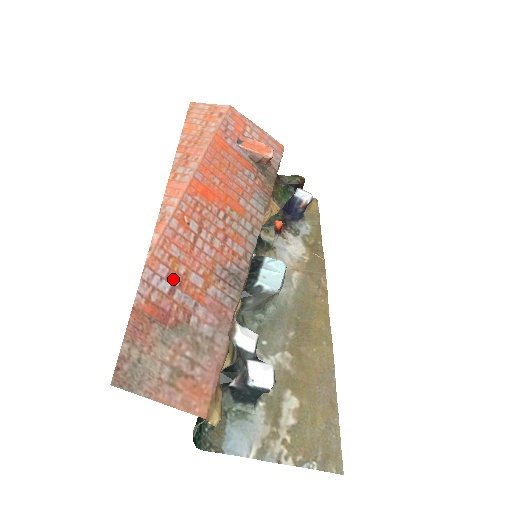
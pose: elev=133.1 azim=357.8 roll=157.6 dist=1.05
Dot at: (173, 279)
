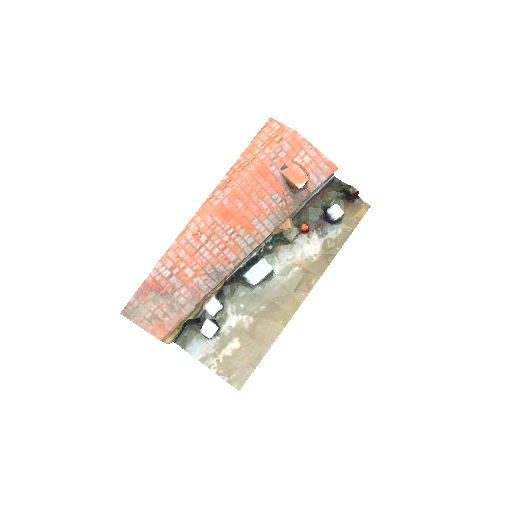
Dot at: (174, 270)
